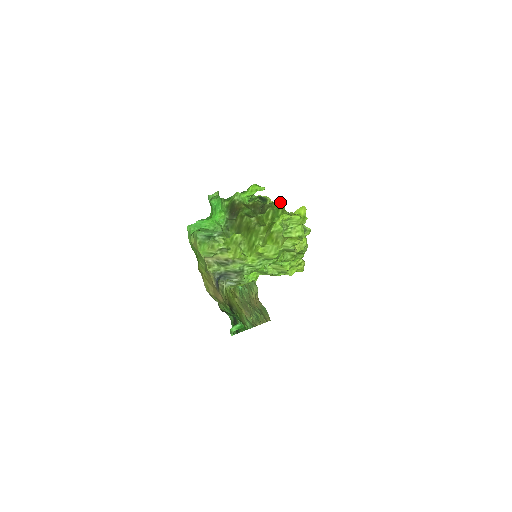
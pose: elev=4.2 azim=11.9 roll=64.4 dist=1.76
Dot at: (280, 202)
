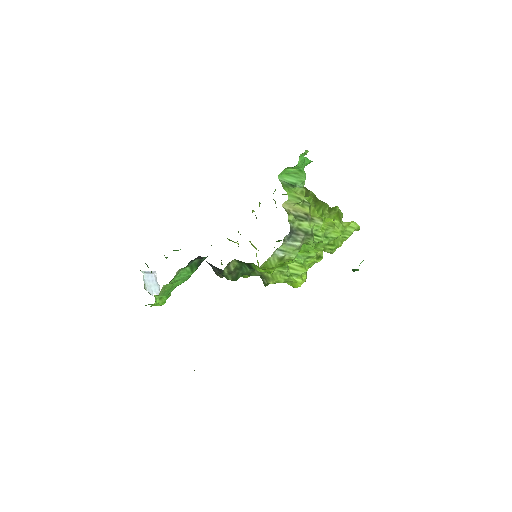
Dot at: occluded
